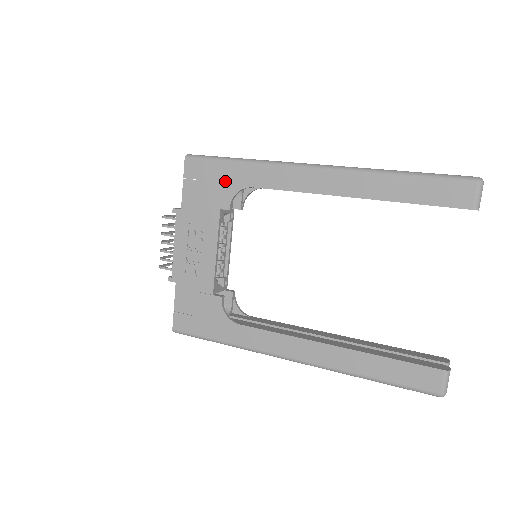
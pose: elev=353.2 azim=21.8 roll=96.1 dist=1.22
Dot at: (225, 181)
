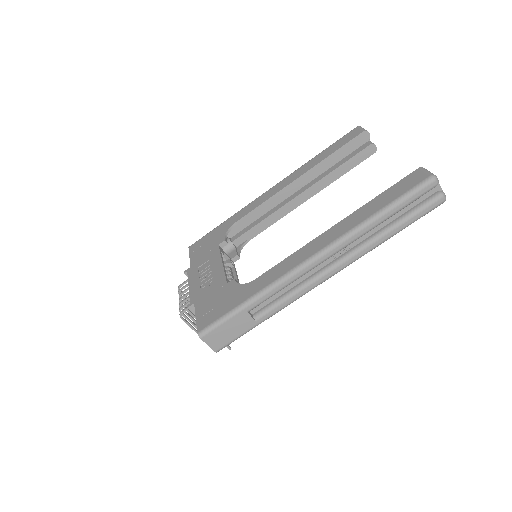
Dot at: (218, 234)
